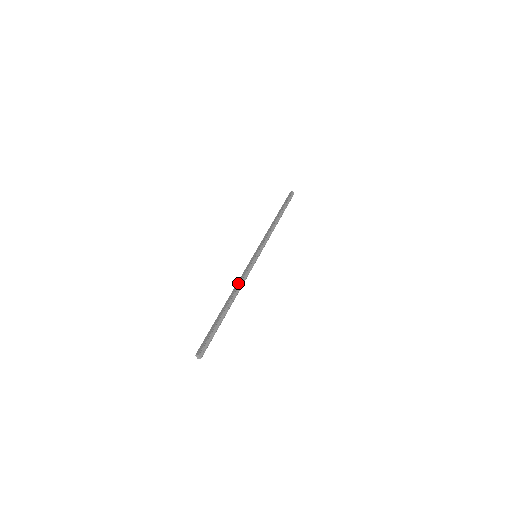
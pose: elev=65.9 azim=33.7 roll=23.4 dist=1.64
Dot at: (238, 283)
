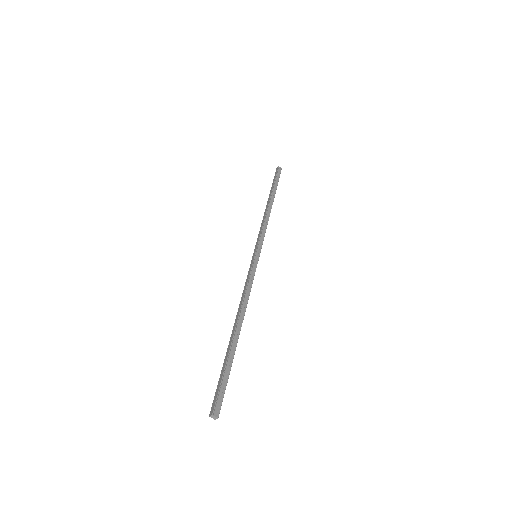
Dot at: (242, 298)
